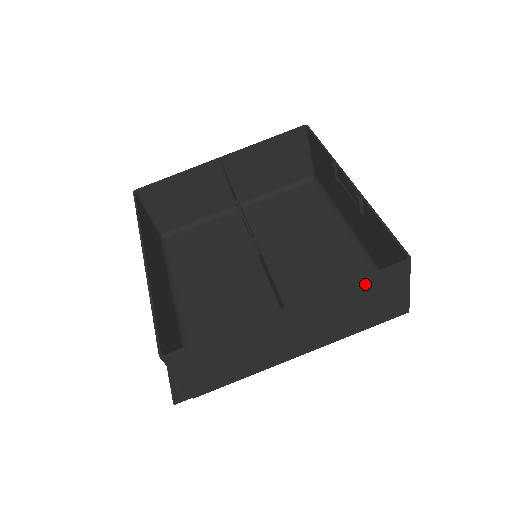
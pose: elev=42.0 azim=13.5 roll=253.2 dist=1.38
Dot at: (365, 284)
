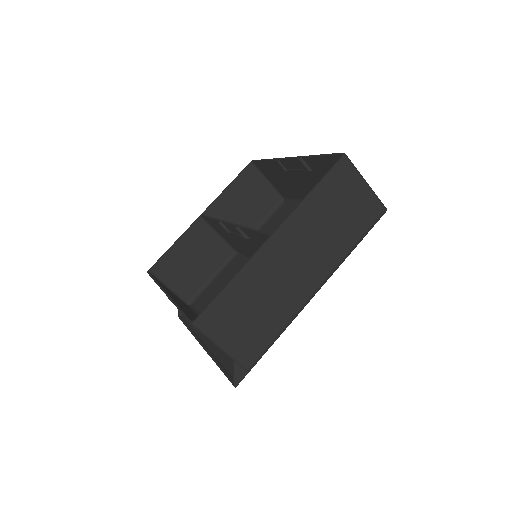
Dot at: (323, 190)
